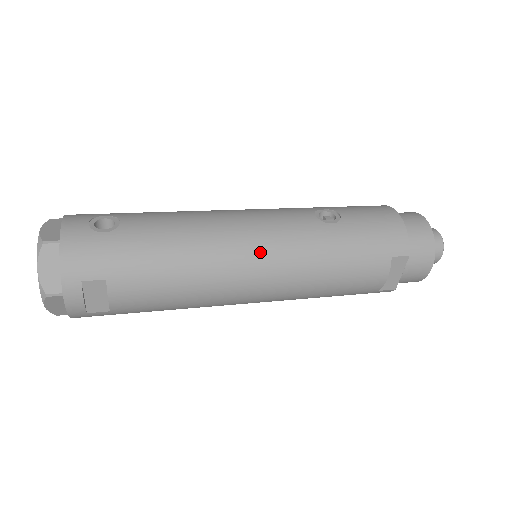
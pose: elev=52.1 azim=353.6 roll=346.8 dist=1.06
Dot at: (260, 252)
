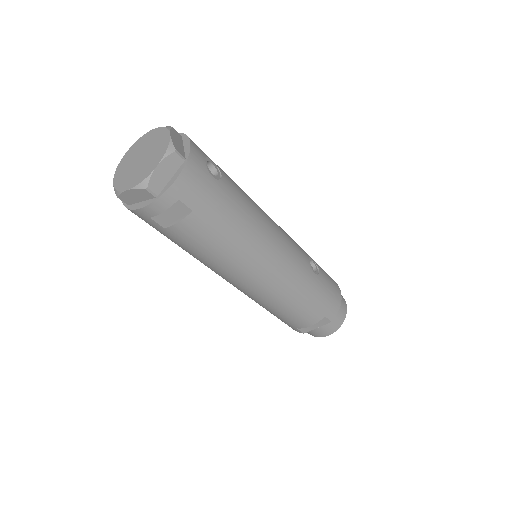
Dot at: (277, 263)
